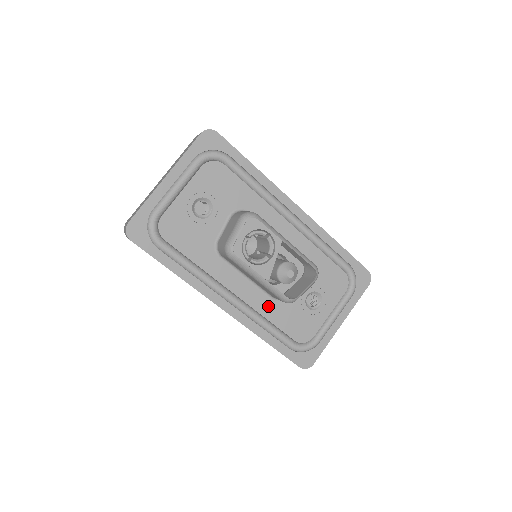
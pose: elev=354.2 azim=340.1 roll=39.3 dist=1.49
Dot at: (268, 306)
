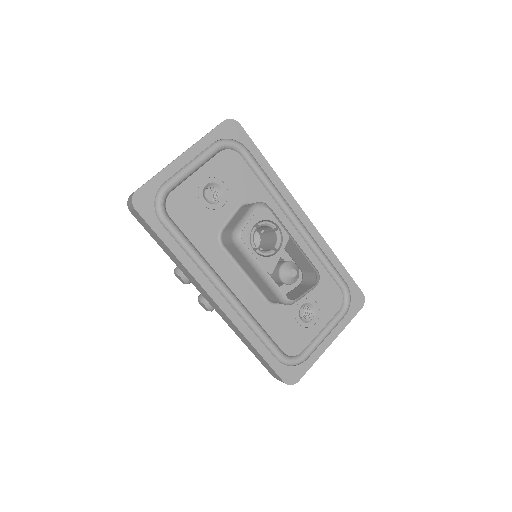
Dot at: (262, 309)
